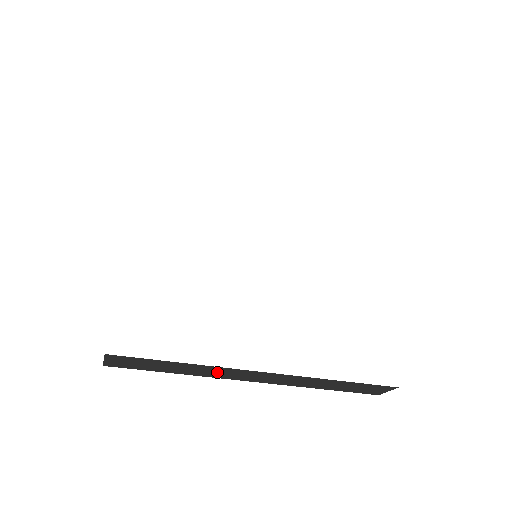
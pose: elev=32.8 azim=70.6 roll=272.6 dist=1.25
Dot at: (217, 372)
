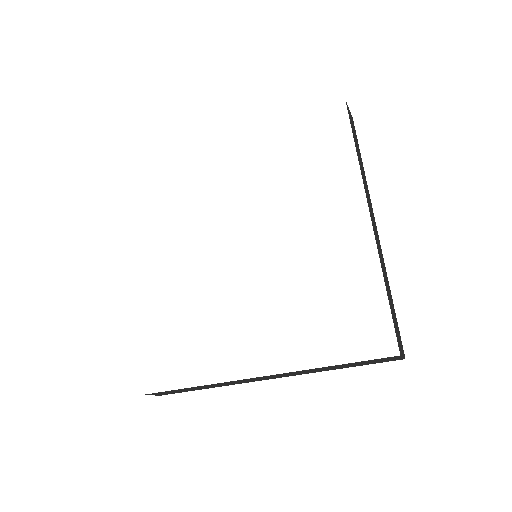
Dot at: (227, 383)
